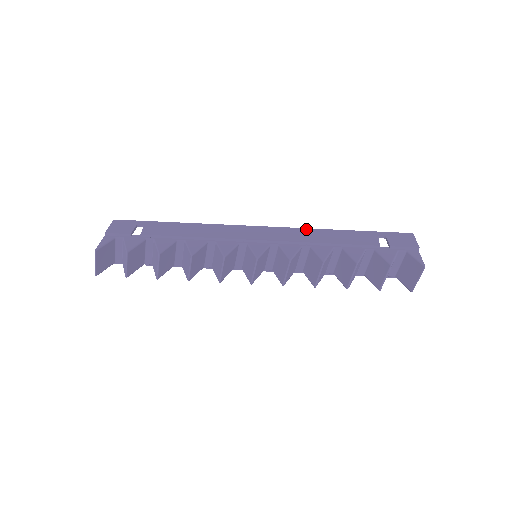
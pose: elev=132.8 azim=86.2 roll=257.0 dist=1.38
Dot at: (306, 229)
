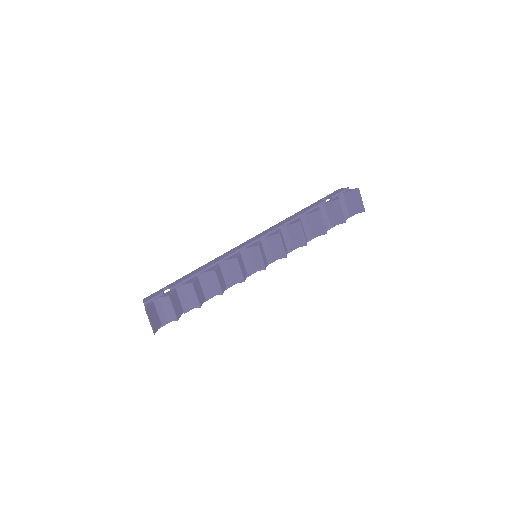
Dot at: (275, 225)
